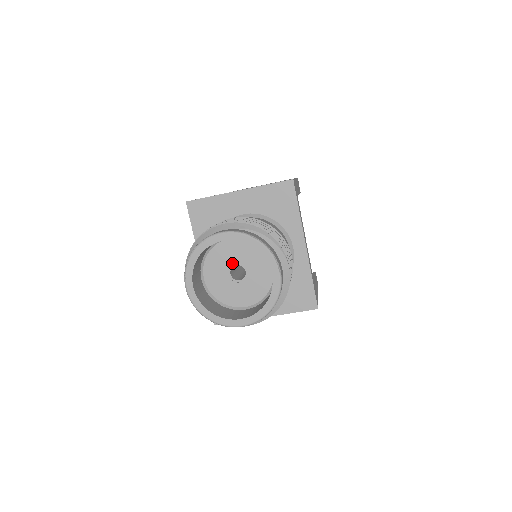
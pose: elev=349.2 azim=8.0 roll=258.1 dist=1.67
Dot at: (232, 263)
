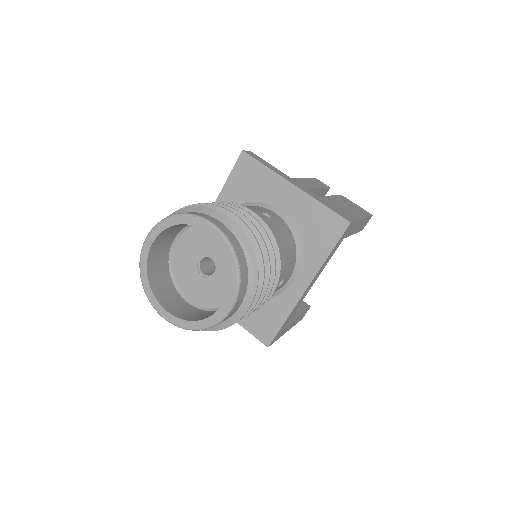
Dot at: (210, 253)
